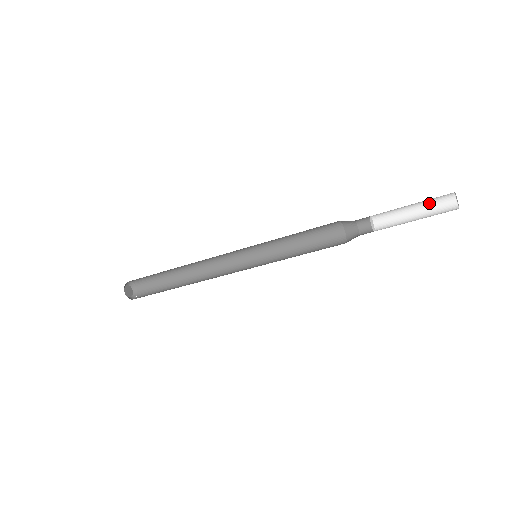
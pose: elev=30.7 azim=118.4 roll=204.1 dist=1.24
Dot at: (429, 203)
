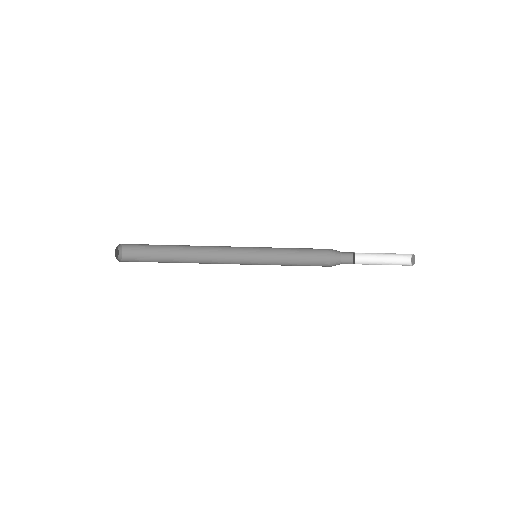
Dot at: (394, 262)
